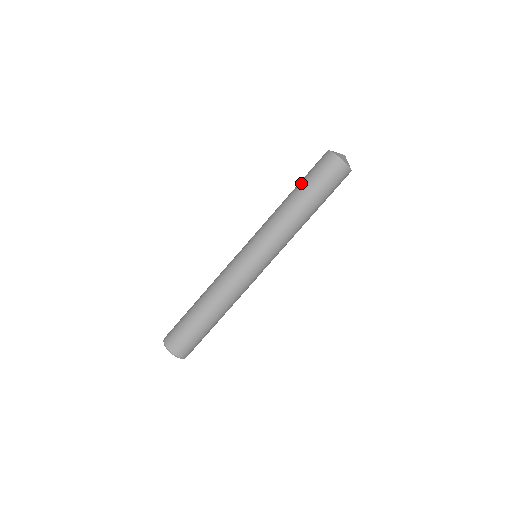
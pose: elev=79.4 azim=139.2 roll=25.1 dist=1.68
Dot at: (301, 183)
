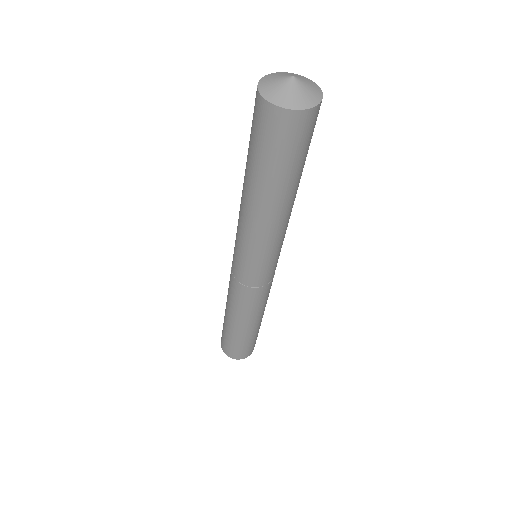
Dot at: (249, 165)
